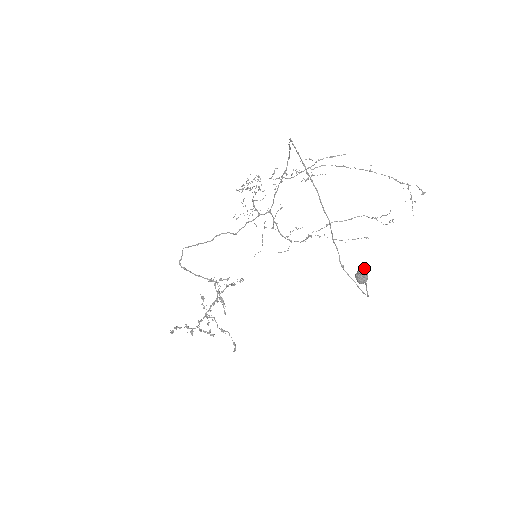
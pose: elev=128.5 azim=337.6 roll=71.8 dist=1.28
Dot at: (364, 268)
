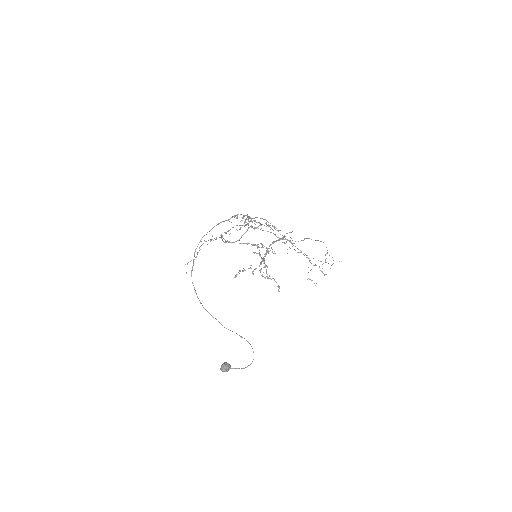
Dot at: (224, 365)
